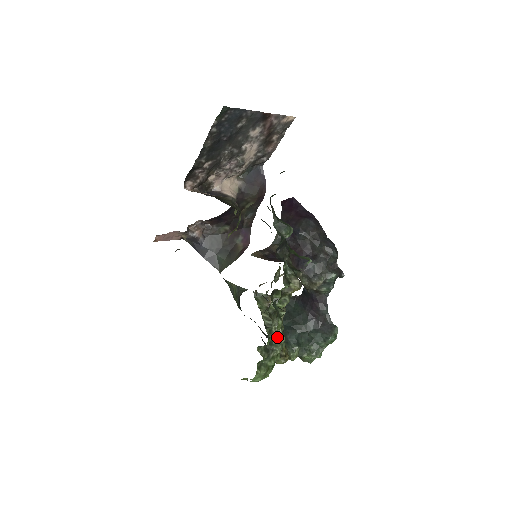
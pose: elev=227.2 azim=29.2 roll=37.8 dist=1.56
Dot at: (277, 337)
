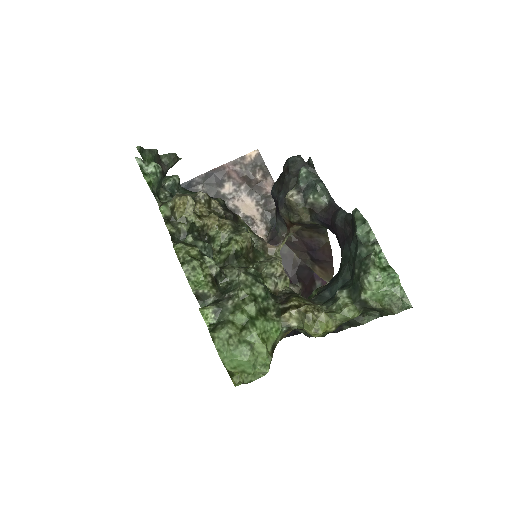
Dot at: (236, 281)
